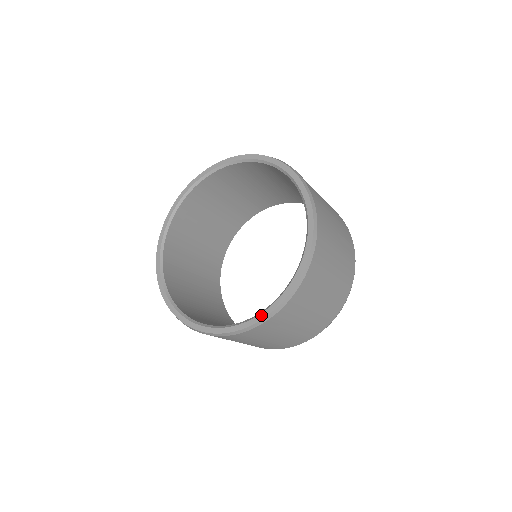
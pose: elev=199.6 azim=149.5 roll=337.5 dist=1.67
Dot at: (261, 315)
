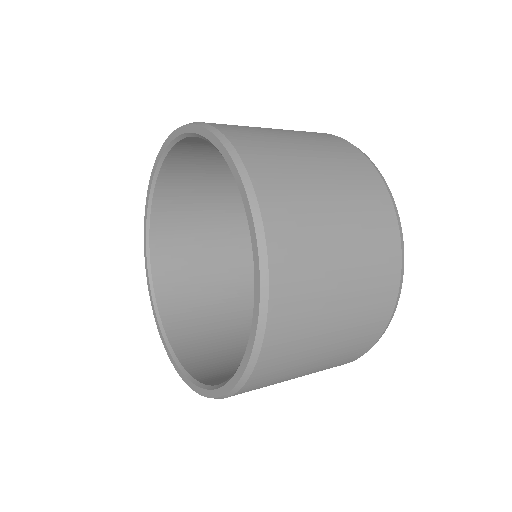
Dot at: (166, 347)
